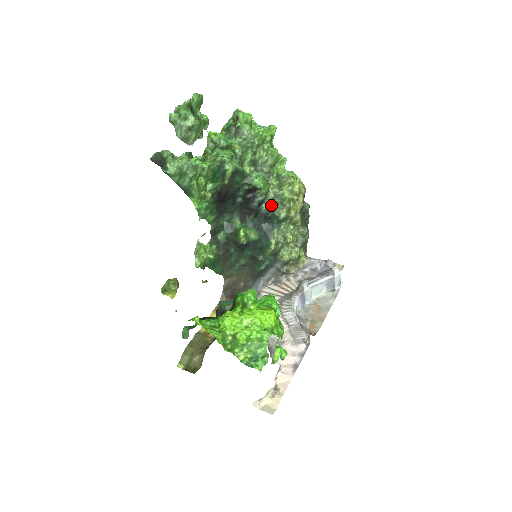
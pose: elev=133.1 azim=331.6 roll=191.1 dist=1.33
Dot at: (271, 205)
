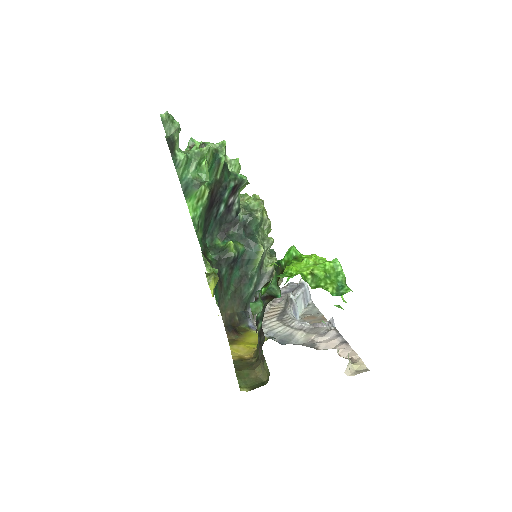
Dot at: (246, 212)
